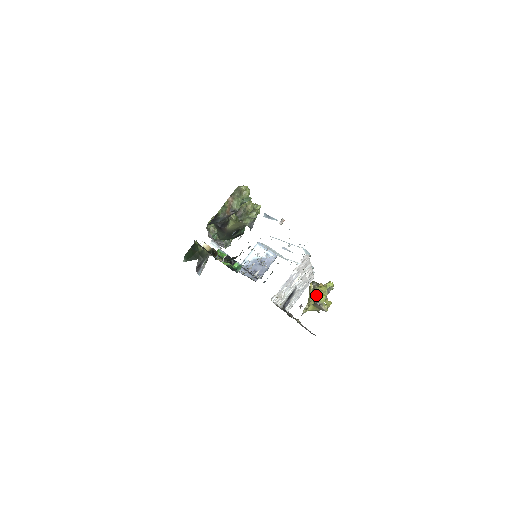
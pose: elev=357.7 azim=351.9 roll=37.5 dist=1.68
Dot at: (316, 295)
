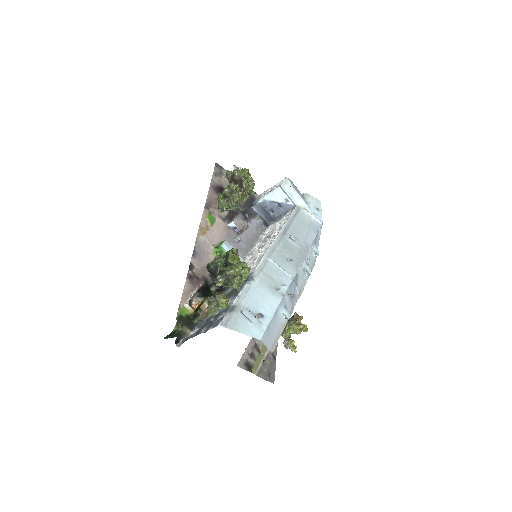
Dot at: (291, 329)
